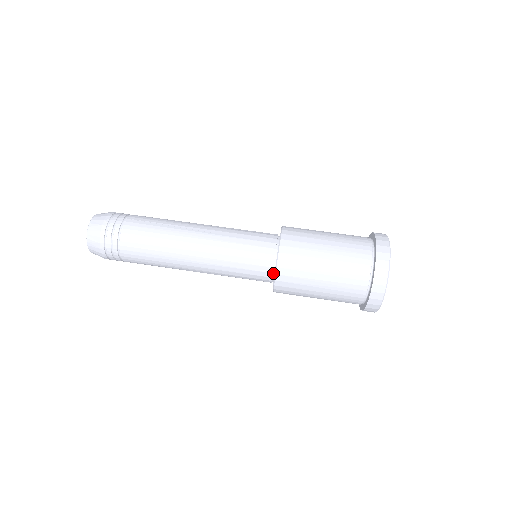
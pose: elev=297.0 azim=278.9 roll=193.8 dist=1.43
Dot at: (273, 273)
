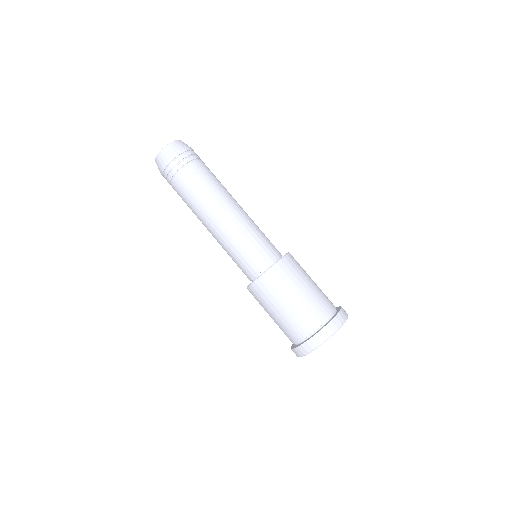
Dot at: (253, 279)
